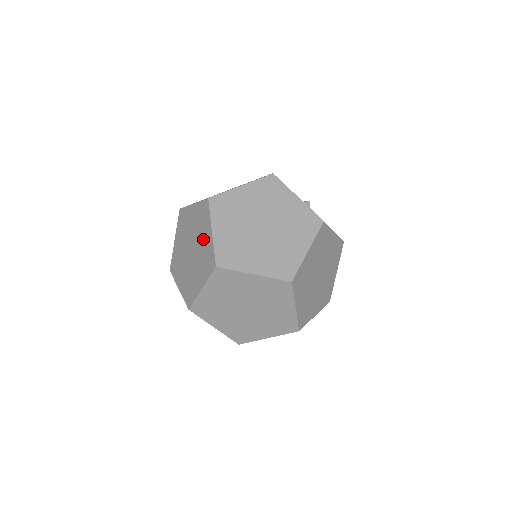
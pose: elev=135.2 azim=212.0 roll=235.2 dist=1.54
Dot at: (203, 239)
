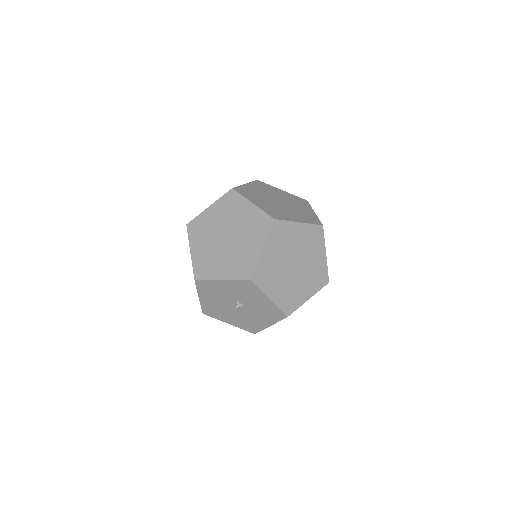
Dot at: (242, 216)
